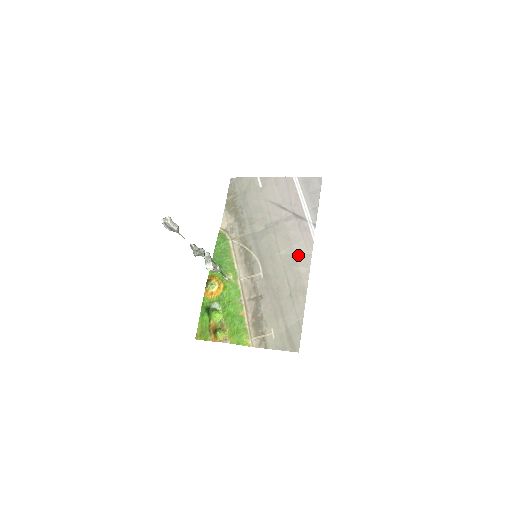
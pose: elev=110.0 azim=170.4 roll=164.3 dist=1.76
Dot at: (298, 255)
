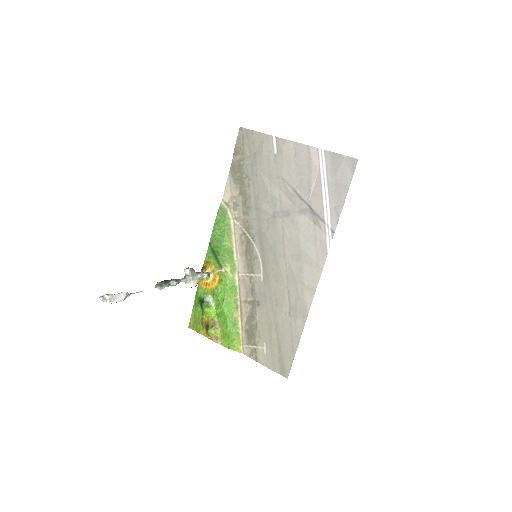
Dot at: (306, 267)
